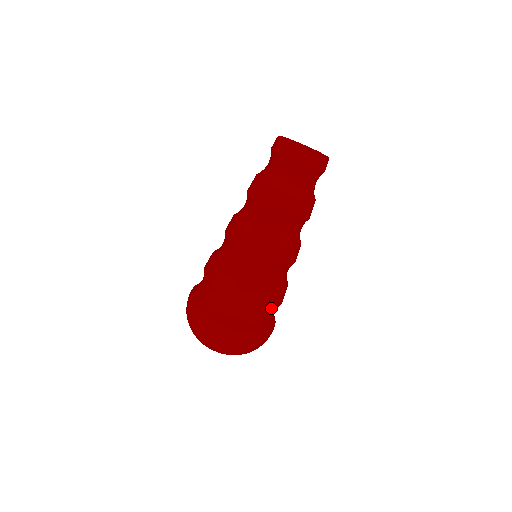
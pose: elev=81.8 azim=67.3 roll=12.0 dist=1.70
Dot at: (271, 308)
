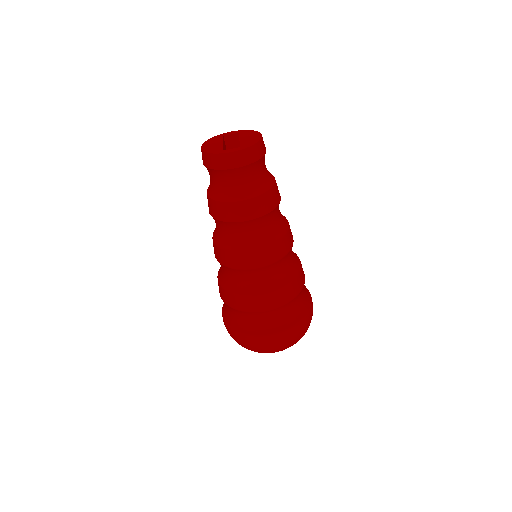
Dot at: (297, 295)
